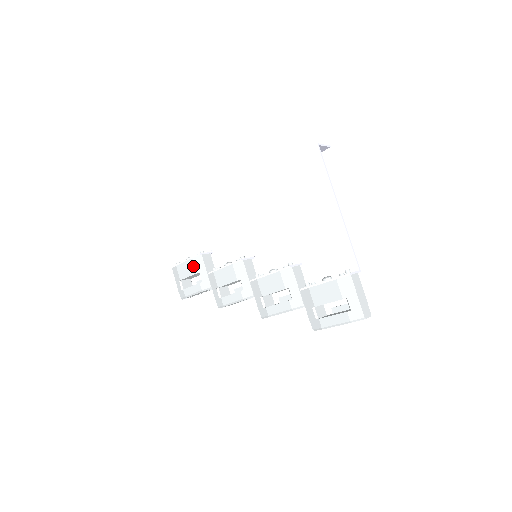
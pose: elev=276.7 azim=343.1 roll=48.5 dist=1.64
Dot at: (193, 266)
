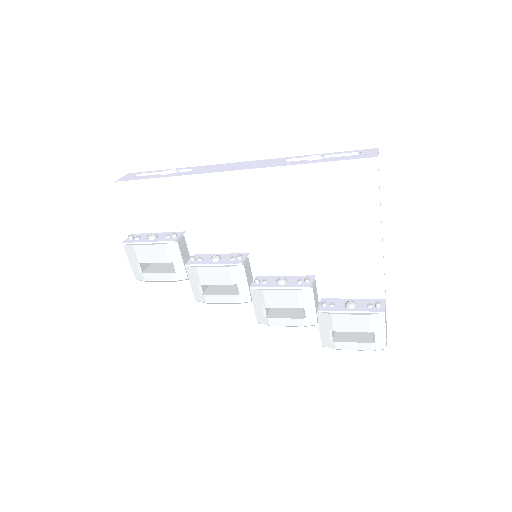
Dot at: (163, 253)
